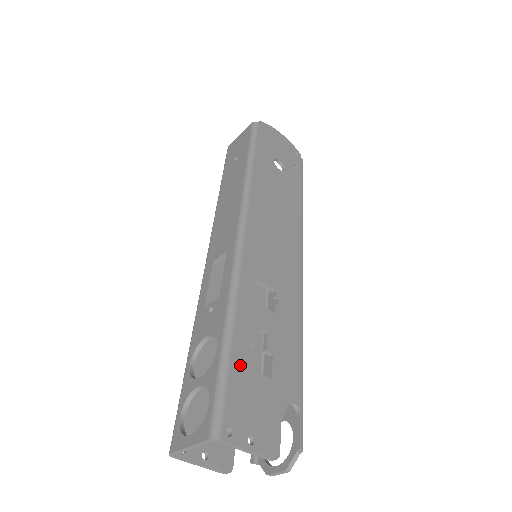
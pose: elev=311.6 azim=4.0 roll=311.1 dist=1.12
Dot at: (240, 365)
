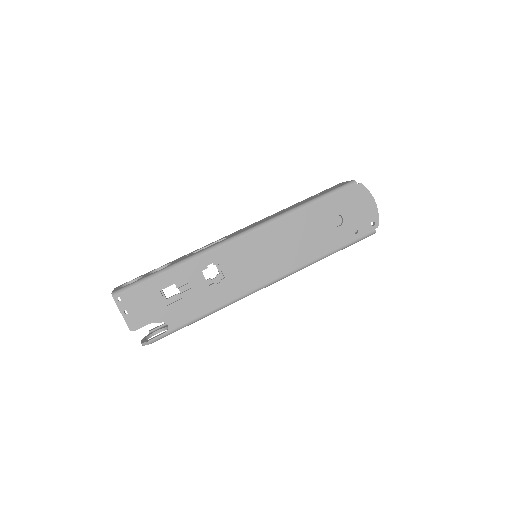
Dot at: (157, 285)
